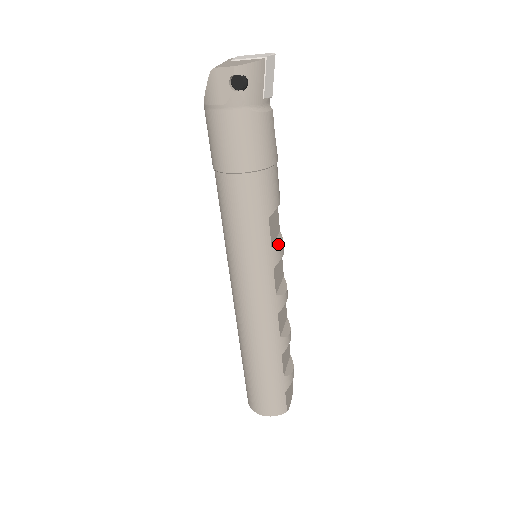
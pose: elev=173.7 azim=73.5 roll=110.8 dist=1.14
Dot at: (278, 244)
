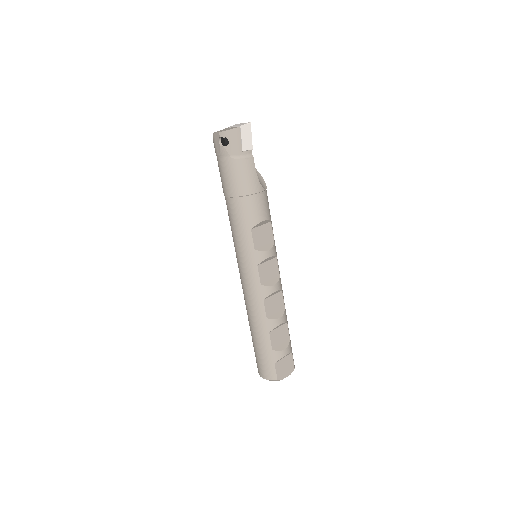
Dot at: (263, 249)
